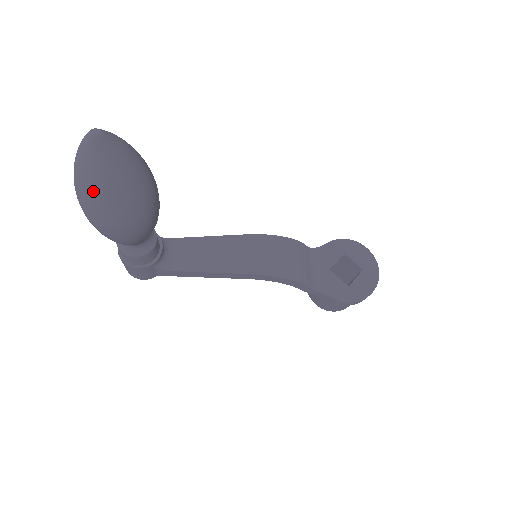
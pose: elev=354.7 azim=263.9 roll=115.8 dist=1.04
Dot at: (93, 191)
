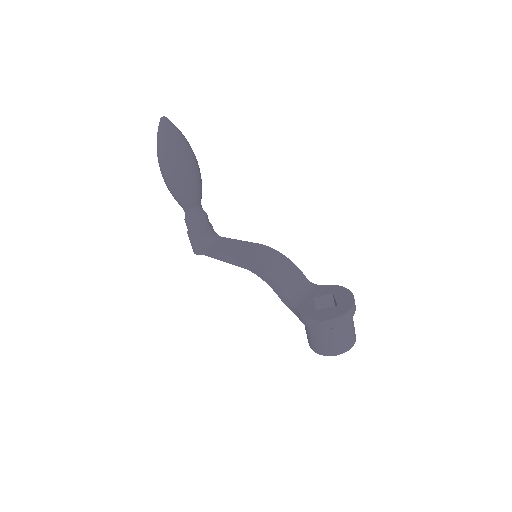
Dot at: (157, 145)
